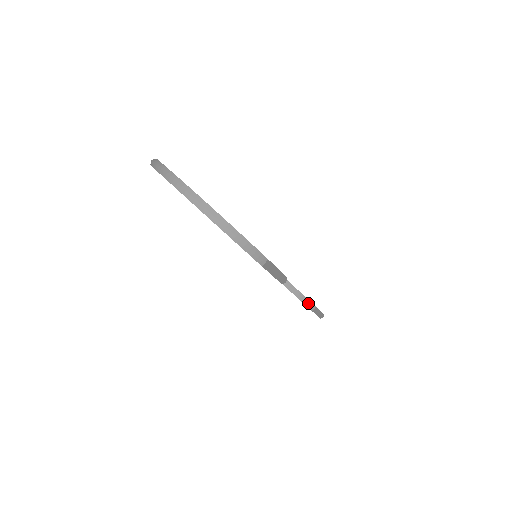
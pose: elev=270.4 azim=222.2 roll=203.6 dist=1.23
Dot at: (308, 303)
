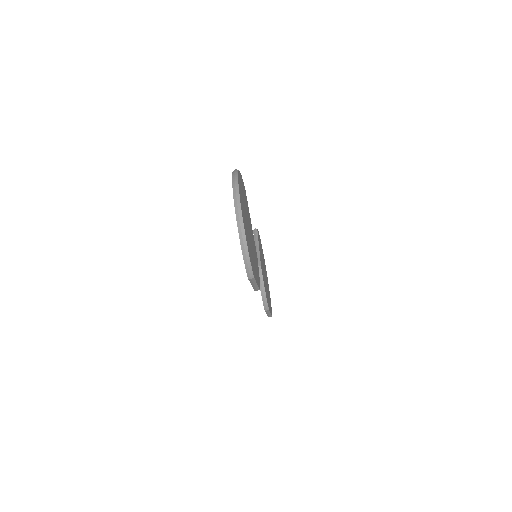
Dot at: (266, 305)
